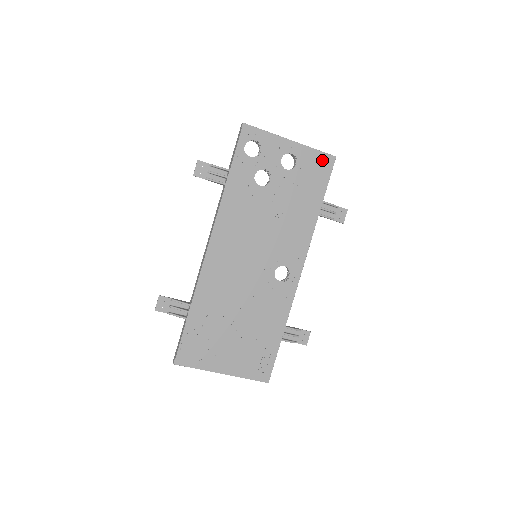
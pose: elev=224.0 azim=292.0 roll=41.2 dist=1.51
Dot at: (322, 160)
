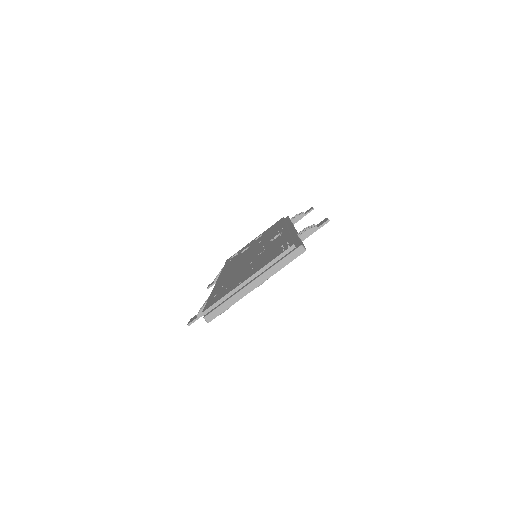
Dot at: occluded
